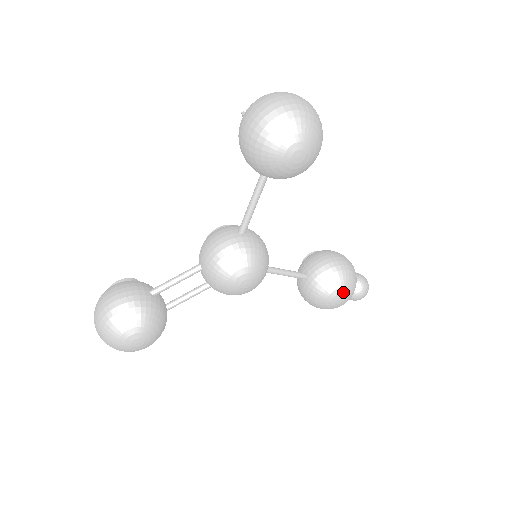
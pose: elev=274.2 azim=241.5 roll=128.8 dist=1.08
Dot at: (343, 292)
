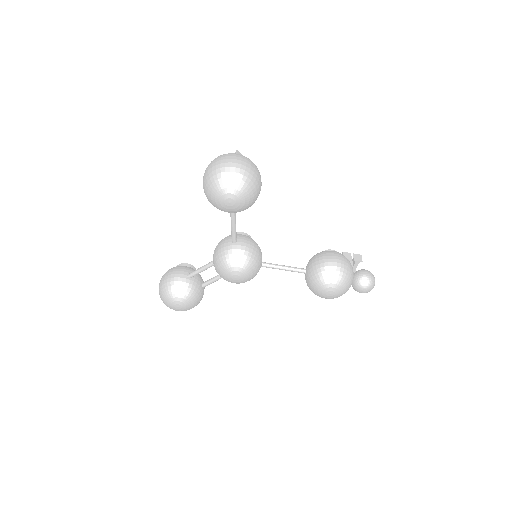
Dot at: (330, 288)
